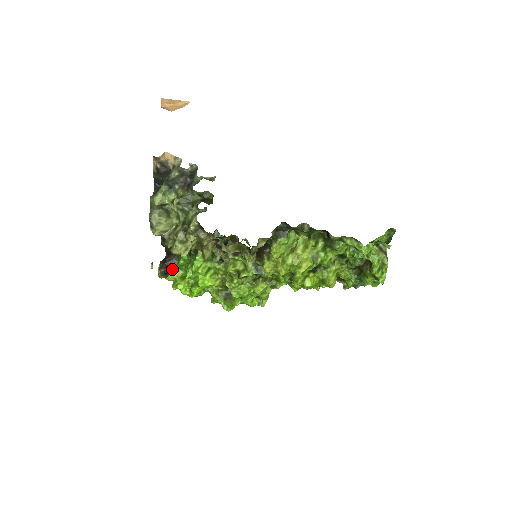
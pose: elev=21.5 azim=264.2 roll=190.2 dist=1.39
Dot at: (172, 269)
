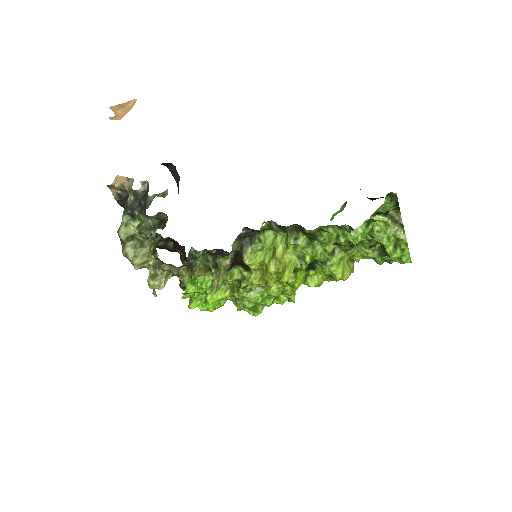
Dot at: occluded
